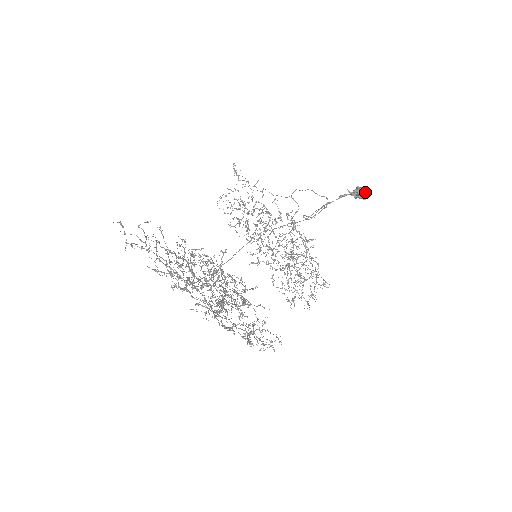
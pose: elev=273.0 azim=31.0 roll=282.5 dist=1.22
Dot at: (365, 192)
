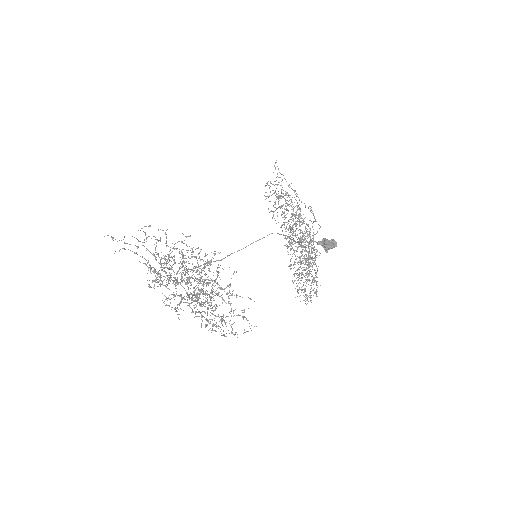
Dot at: (326, 247)
